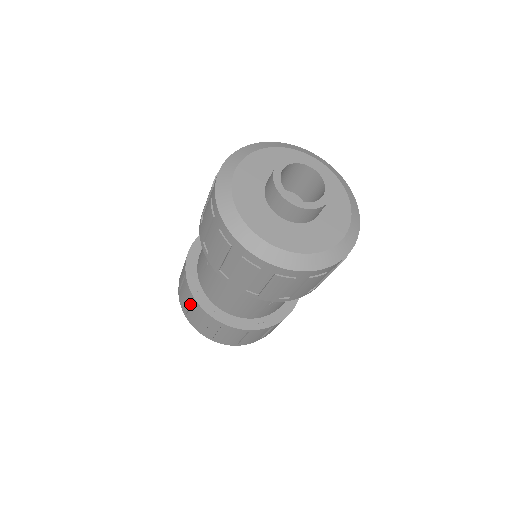
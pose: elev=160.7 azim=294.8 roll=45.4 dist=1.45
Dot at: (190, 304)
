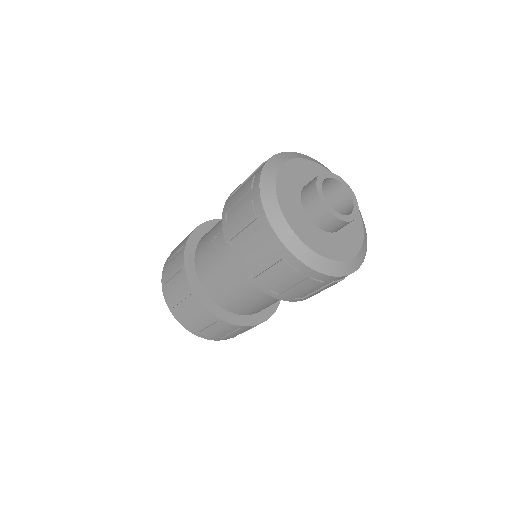
Dot at: (176, 273)
